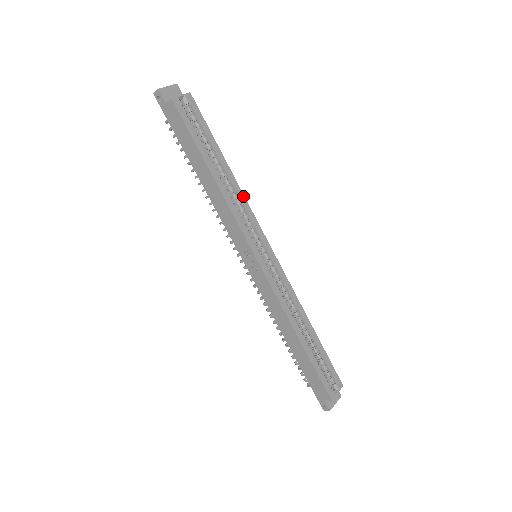
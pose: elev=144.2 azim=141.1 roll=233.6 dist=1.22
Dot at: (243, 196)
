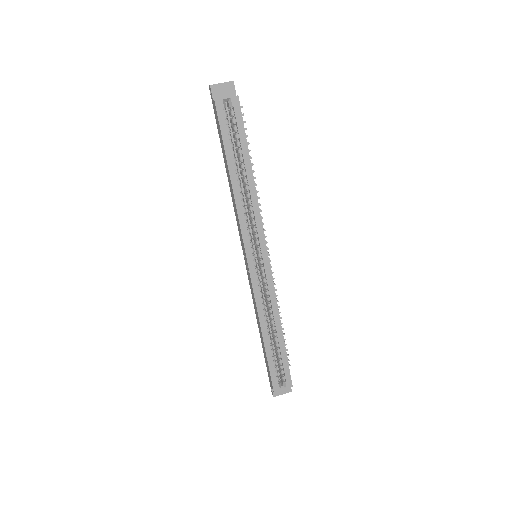
Dot at: (257, 204)
